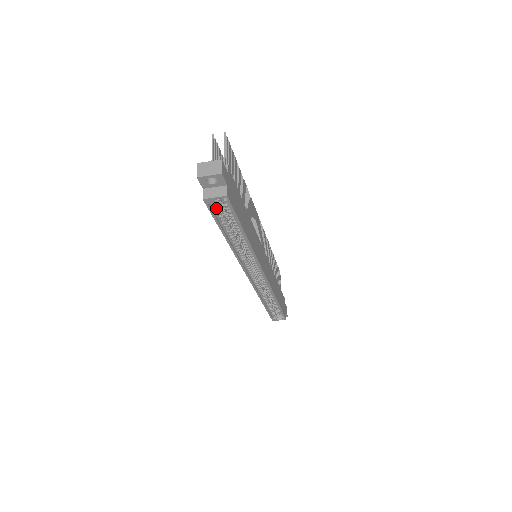
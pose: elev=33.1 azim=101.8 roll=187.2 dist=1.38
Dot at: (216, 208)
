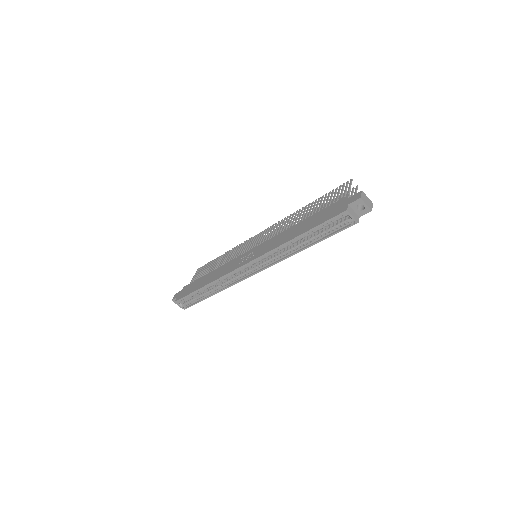
Dot at: (334, 219)
